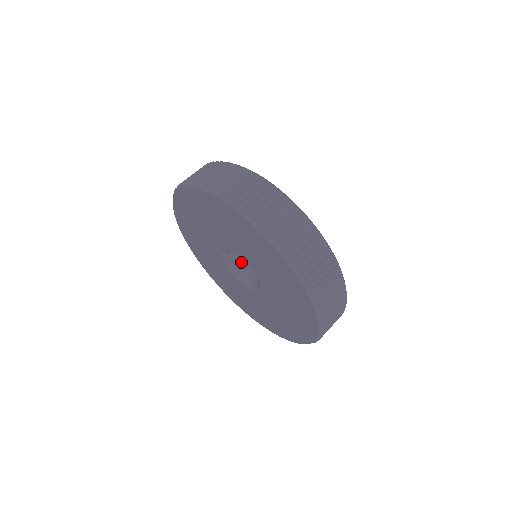
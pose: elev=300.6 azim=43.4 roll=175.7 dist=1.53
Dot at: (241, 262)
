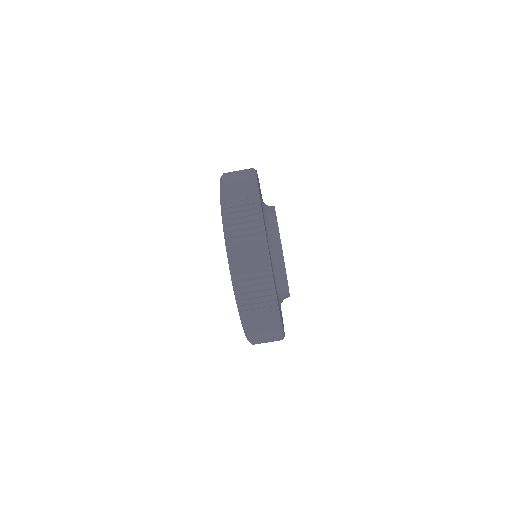
Dot at: occluded
